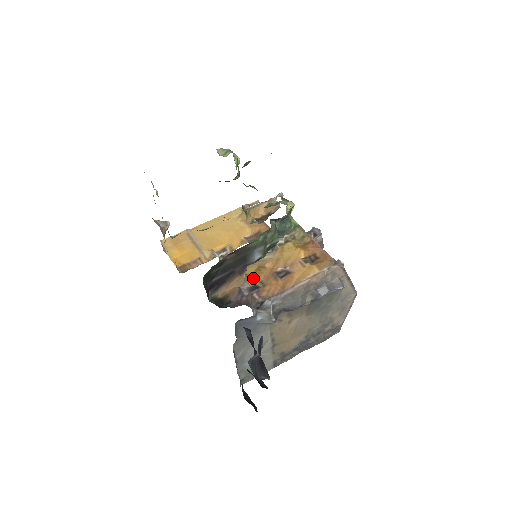
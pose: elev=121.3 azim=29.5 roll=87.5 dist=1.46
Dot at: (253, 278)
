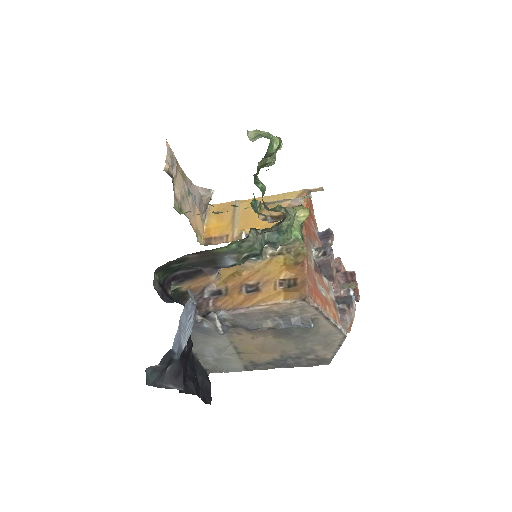
Dot at: (222, 282)
